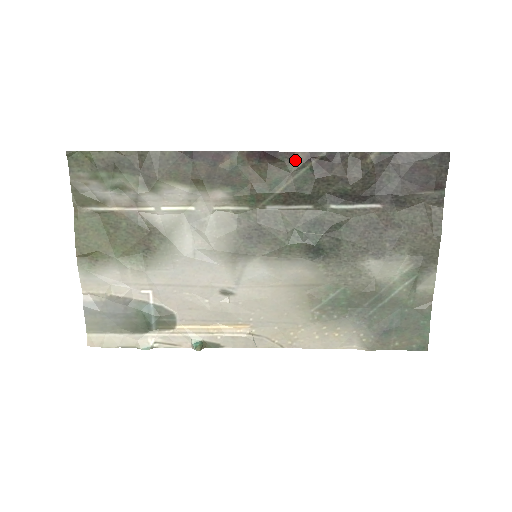
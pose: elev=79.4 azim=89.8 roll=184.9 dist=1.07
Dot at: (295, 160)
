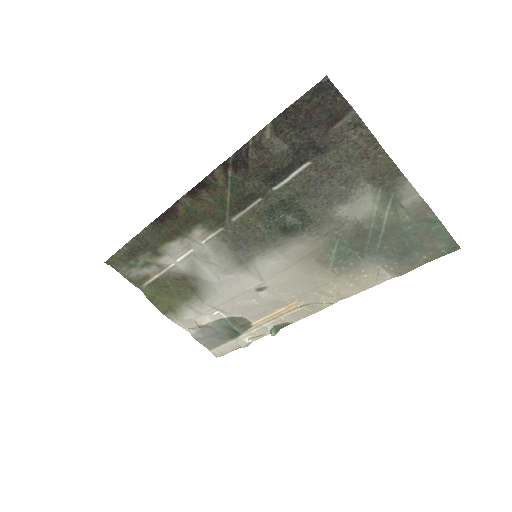
Dot at: (218, 176)
